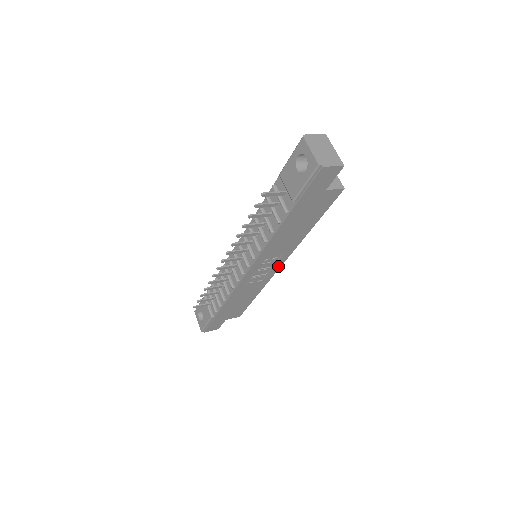
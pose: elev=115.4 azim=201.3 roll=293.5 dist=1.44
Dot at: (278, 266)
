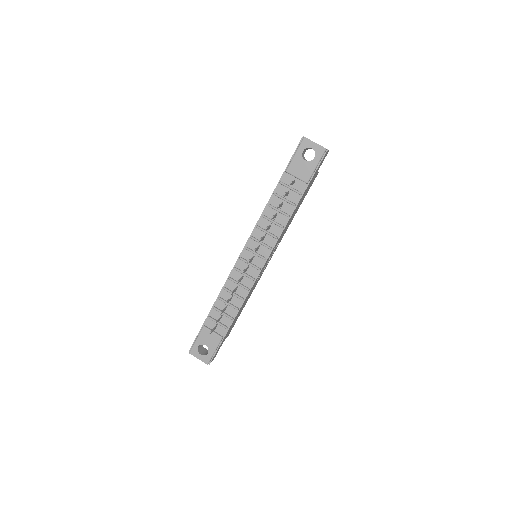
Dot at: (270, 259)
